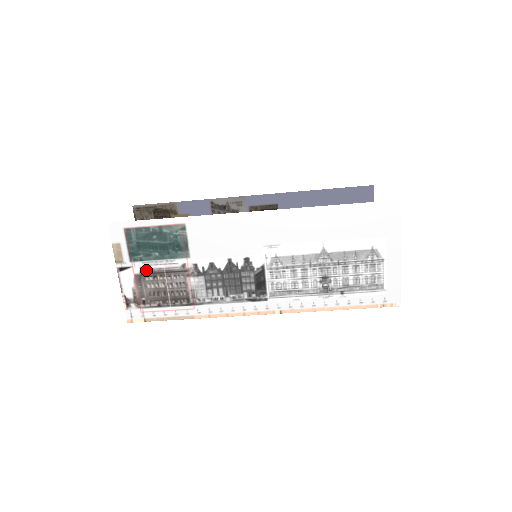
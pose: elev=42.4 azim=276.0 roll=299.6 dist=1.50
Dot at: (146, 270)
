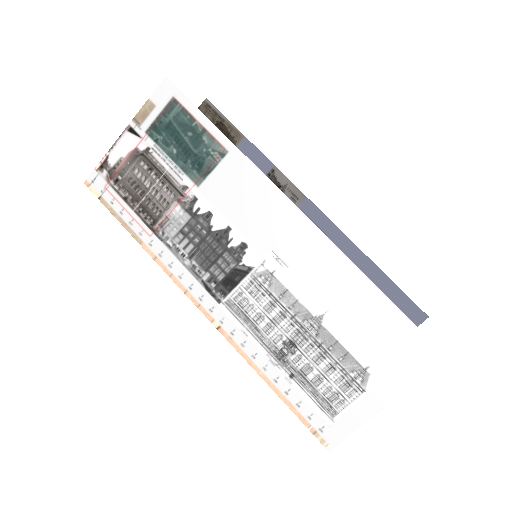
Dot at: (150, 155)
